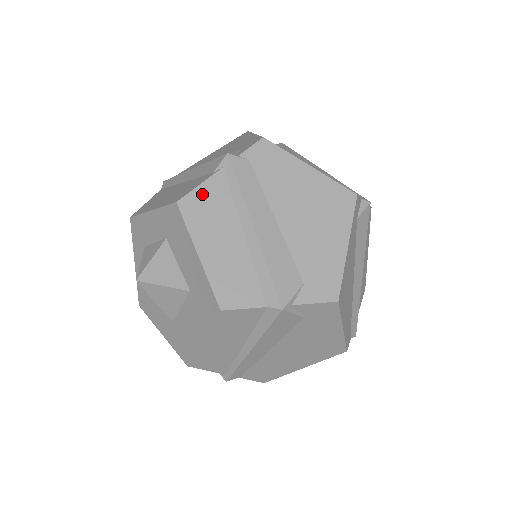
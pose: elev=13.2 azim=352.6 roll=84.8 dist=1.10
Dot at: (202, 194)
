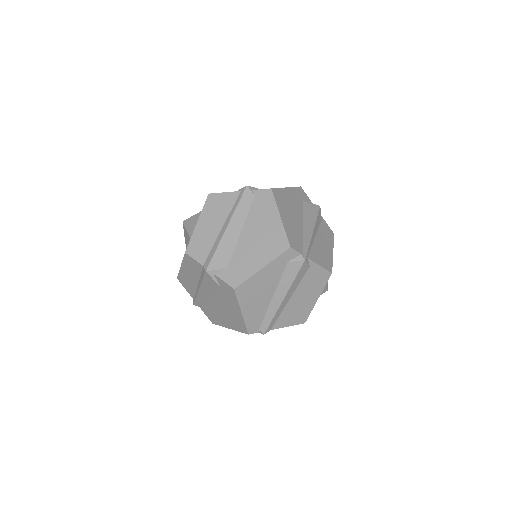
Dot at: (221, 197)
